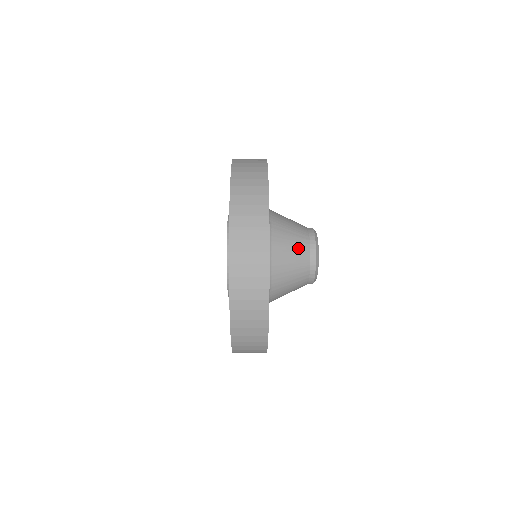
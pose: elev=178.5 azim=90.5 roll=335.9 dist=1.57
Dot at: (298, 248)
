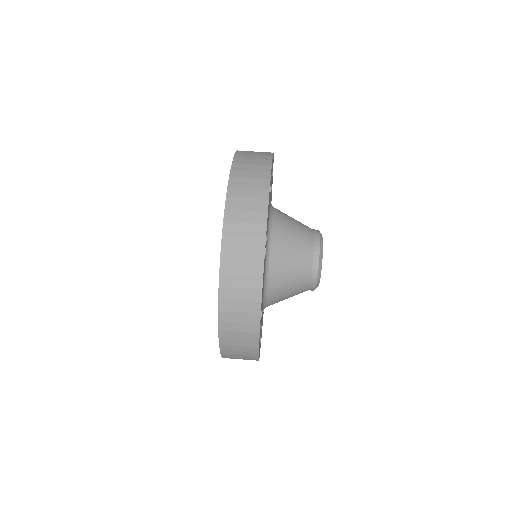
Dot at: (299, 262)
